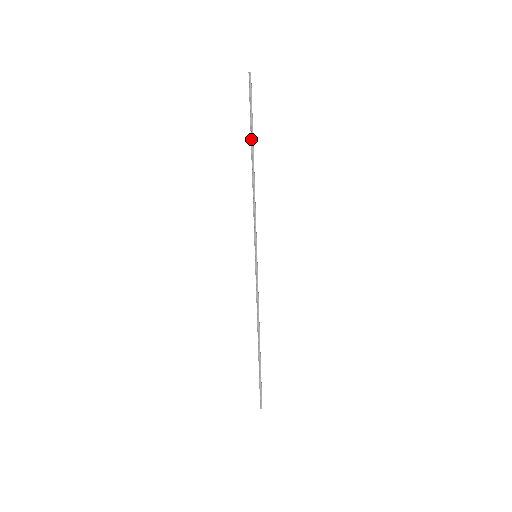
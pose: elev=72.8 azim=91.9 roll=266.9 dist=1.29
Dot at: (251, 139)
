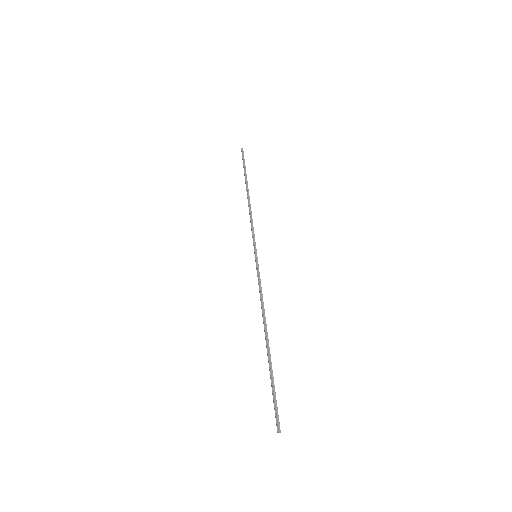
Dot at: (245, 180)
